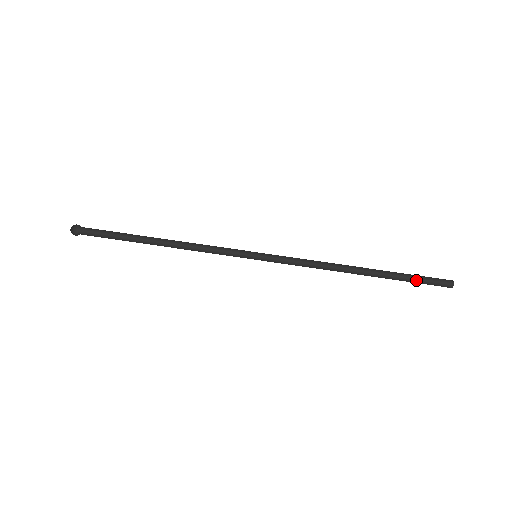
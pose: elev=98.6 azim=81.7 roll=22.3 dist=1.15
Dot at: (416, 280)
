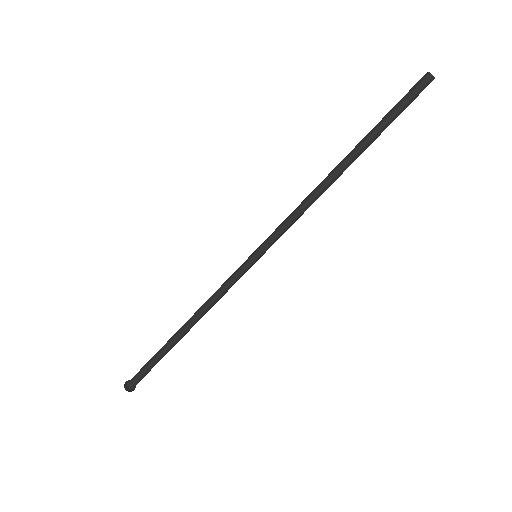
Dot at: (397, 116)
